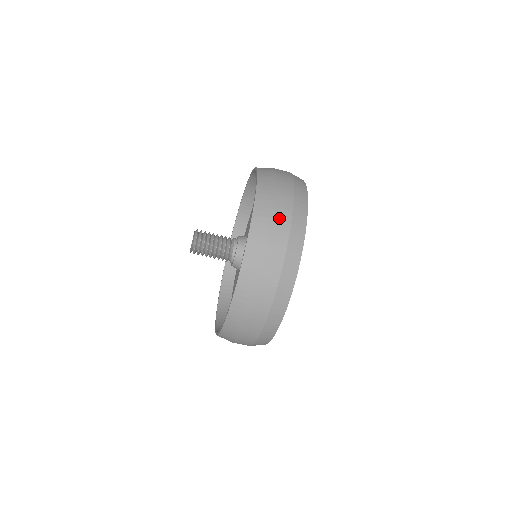
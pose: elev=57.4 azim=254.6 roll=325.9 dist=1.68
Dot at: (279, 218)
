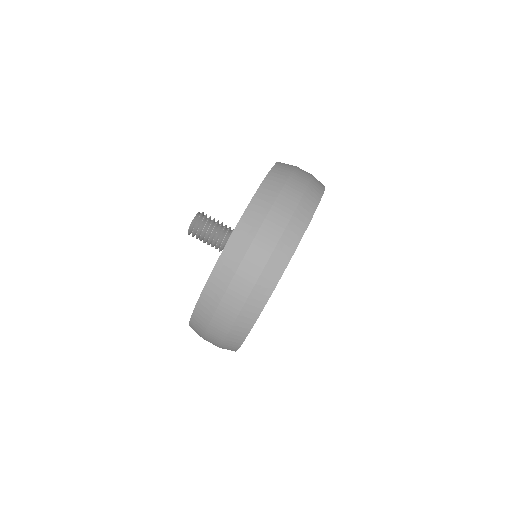
Dot at: (301, 171)
